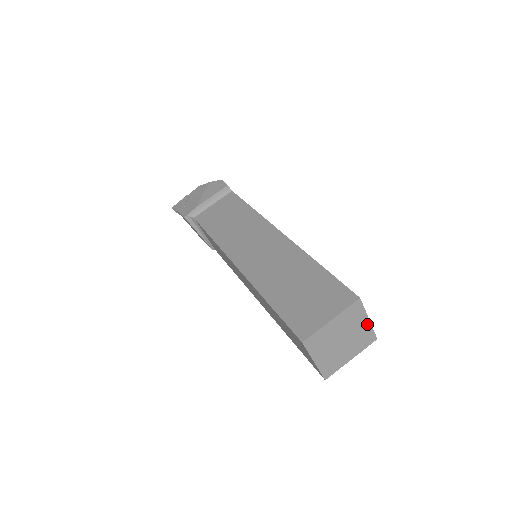
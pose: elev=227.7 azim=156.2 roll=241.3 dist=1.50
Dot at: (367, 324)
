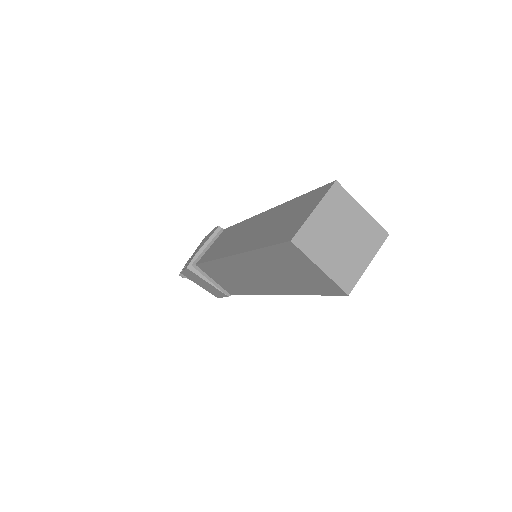
Dot at: (364, 214)
